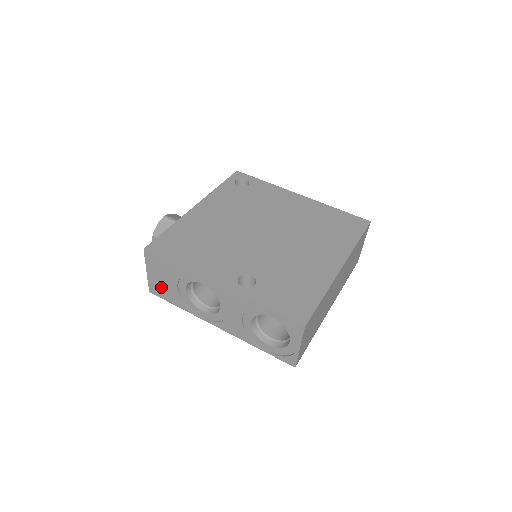
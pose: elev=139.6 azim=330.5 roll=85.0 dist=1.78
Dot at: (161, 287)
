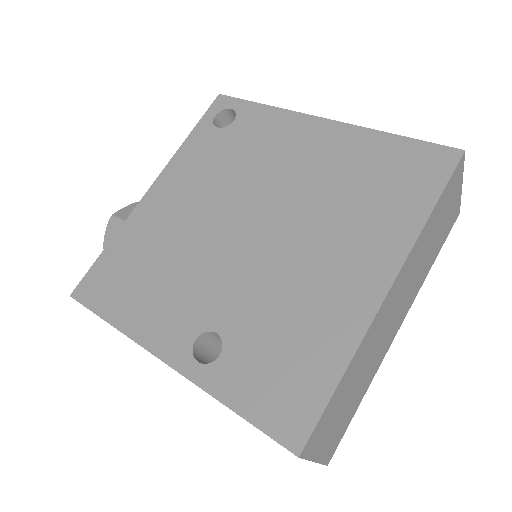
Dot at: occluded
